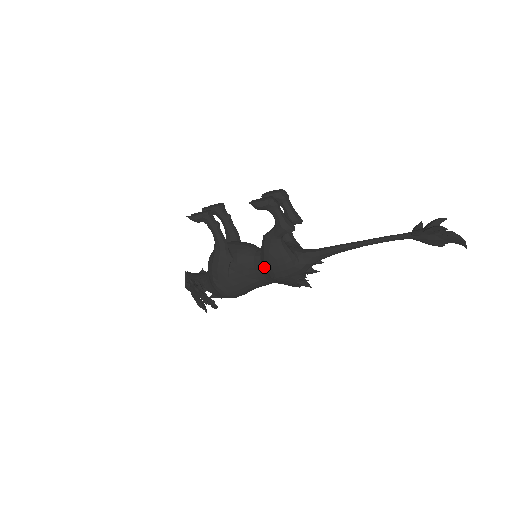
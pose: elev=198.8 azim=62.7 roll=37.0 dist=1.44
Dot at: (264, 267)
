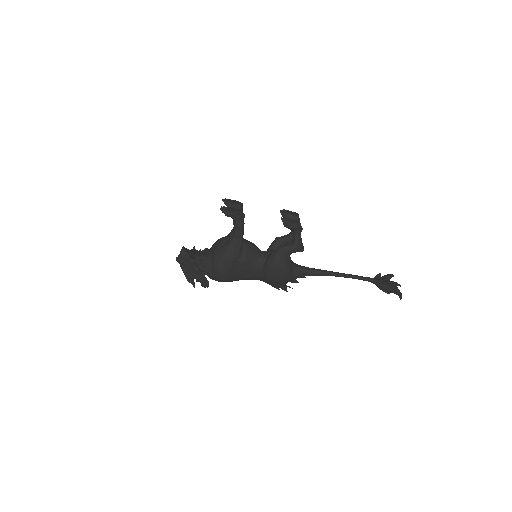
Dot at: (266, 269)
